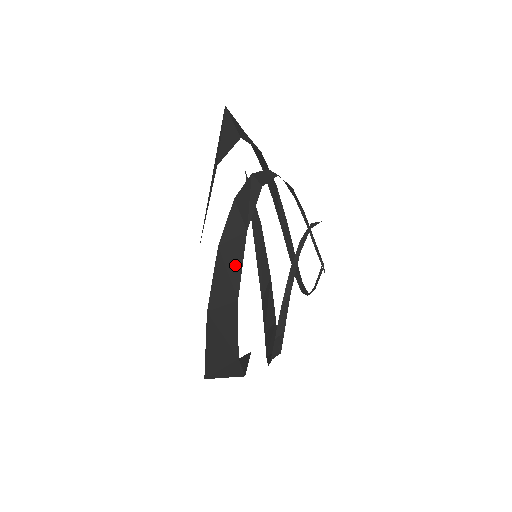
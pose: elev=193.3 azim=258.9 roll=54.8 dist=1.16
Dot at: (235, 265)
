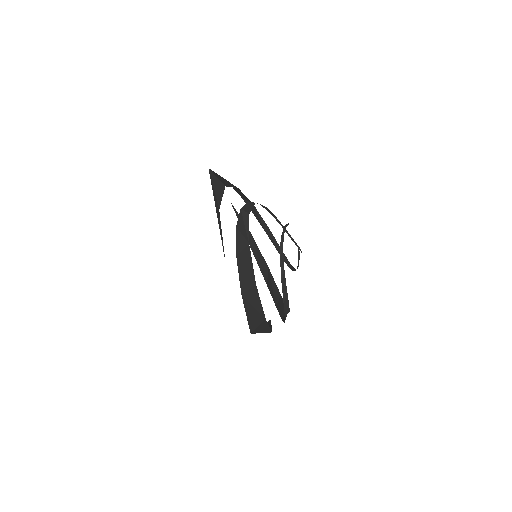
Dot at: (248, 264)
